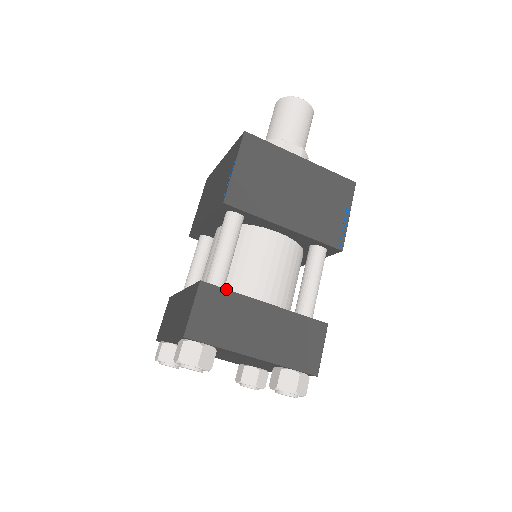
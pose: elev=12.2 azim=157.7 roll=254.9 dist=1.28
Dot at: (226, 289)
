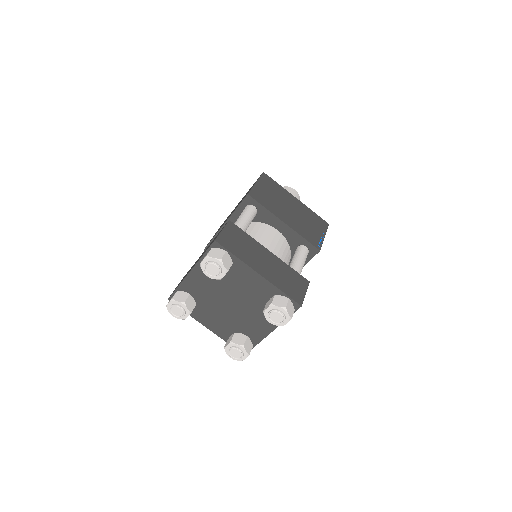
Dot at: (244, 232)
